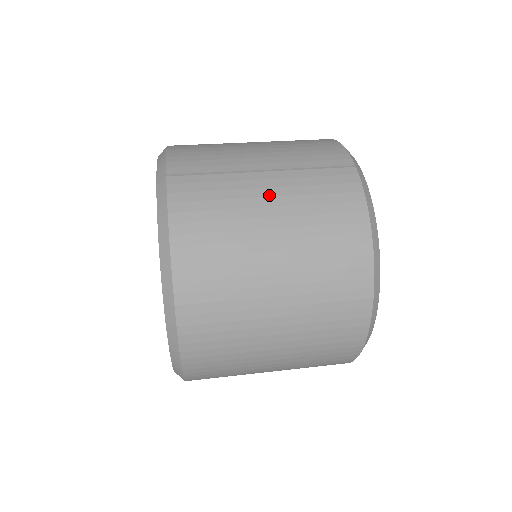
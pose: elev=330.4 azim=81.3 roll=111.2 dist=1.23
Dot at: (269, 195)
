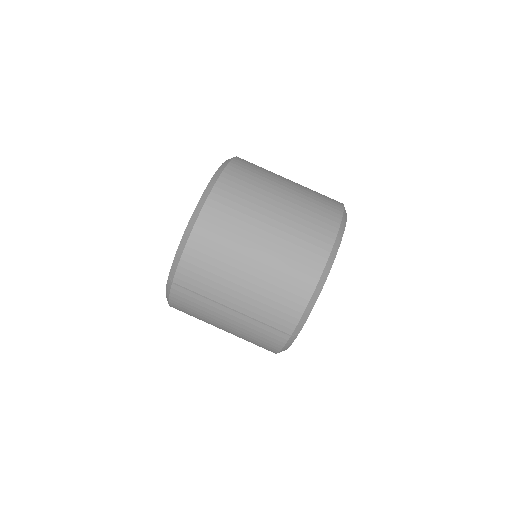
Dot at: (227, 321)
